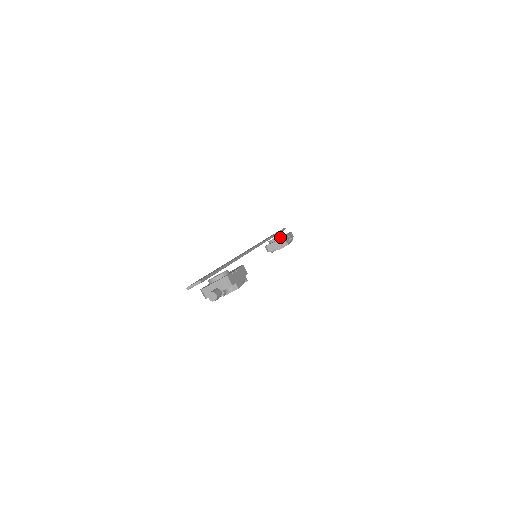
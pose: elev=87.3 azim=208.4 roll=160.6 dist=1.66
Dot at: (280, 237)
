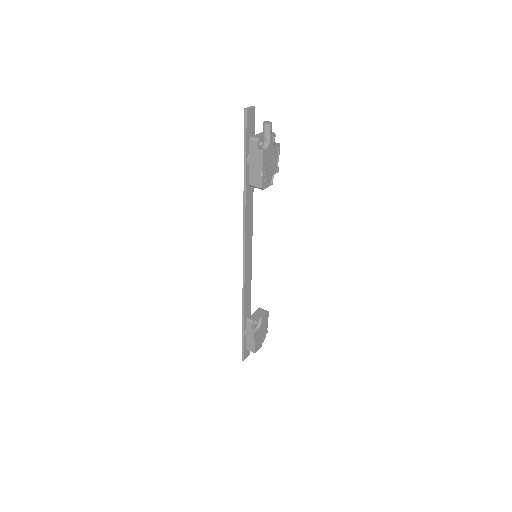
Dot at: occluded
